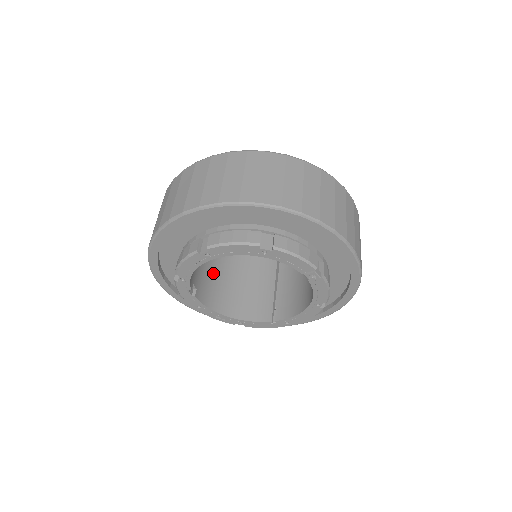
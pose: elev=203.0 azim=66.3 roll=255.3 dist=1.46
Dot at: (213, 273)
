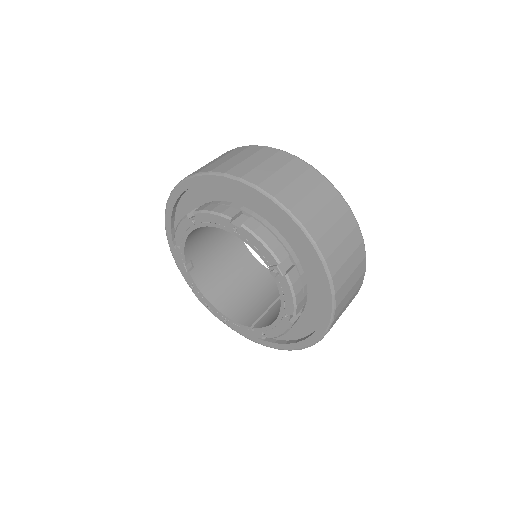
Dot at: (223, 267)
